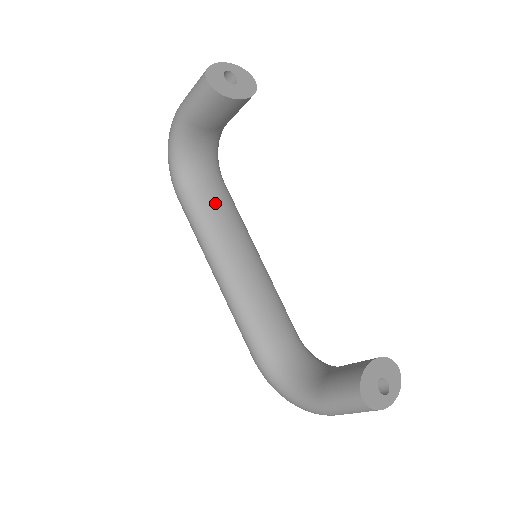
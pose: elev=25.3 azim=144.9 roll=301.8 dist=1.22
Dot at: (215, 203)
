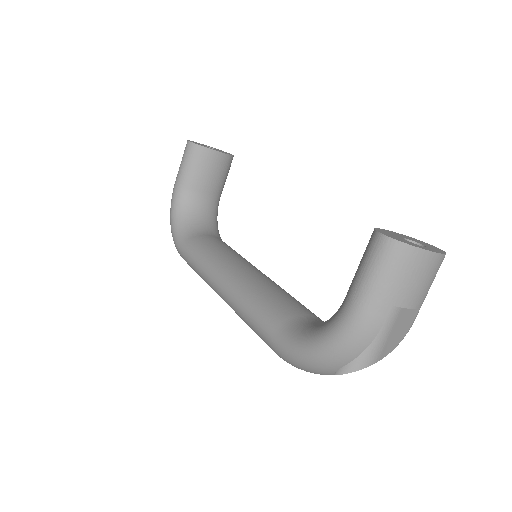
Dot at: (214, 242)
